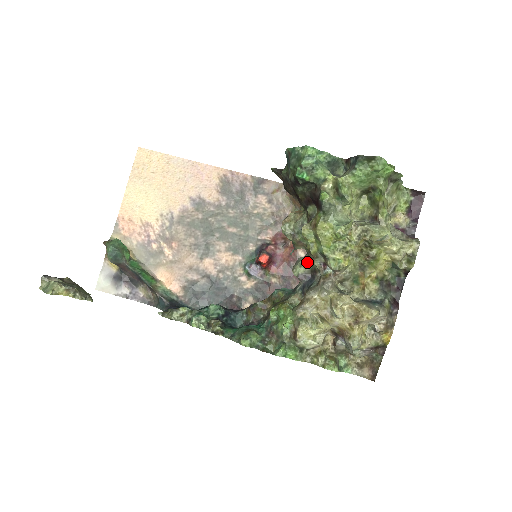
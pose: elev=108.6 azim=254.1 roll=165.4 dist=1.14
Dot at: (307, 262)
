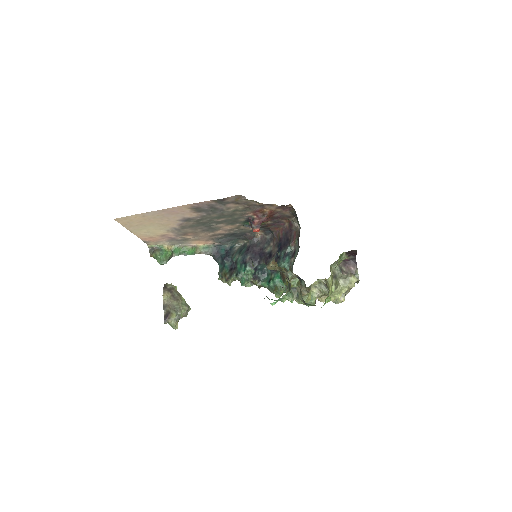
Dot at: (293, 275)
